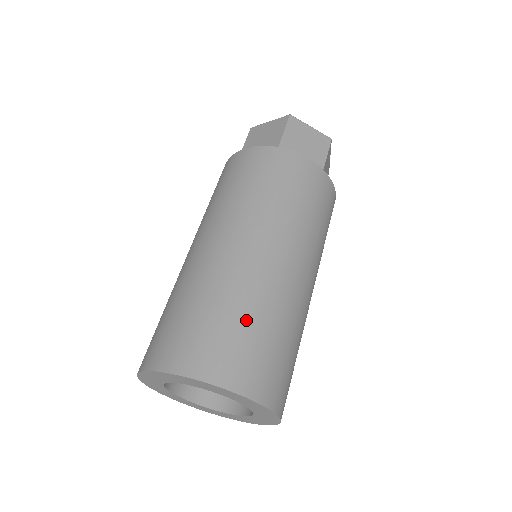
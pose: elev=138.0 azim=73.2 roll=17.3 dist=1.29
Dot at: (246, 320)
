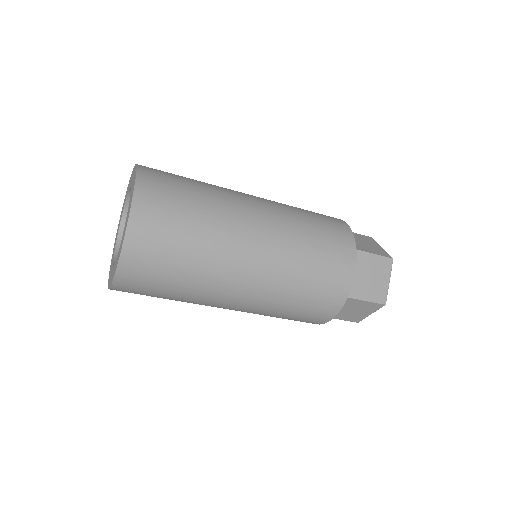
Dot at: (192, 180)
